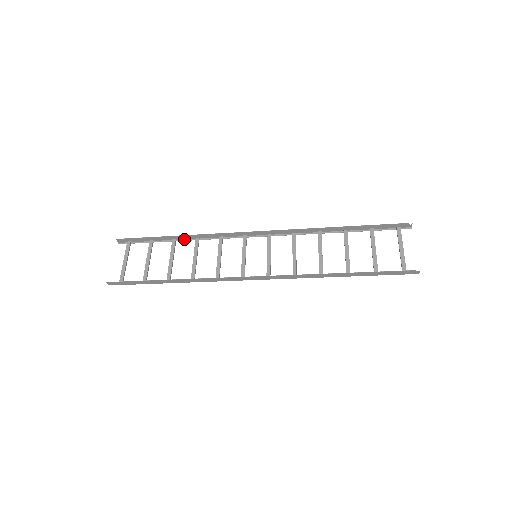
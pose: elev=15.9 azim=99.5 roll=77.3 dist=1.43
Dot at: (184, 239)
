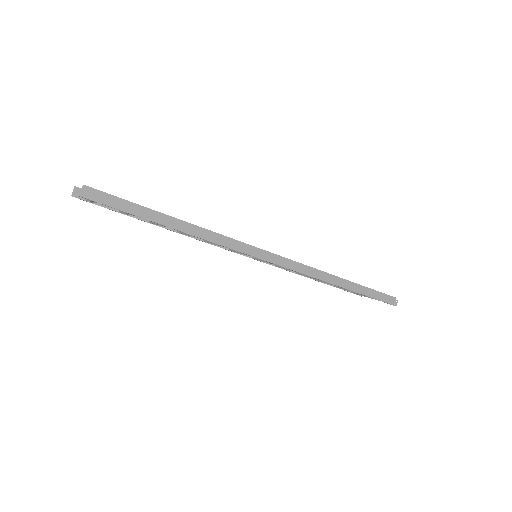
Dot at: (163, 227)
